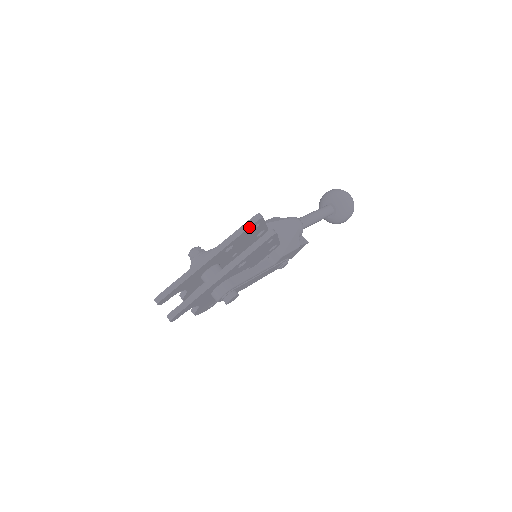
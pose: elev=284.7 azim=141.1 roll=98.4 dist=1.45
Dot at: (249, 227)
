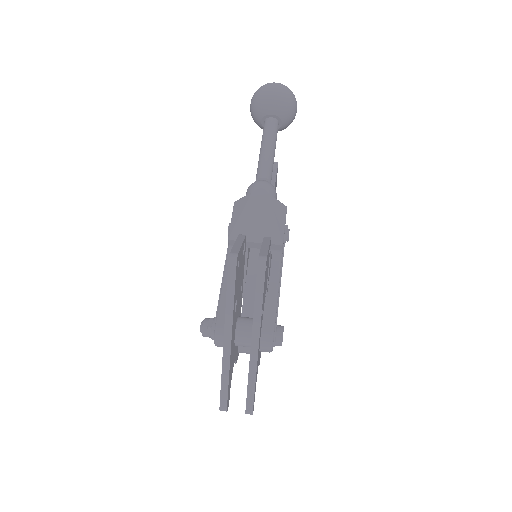
Dot at: (235, 279)
